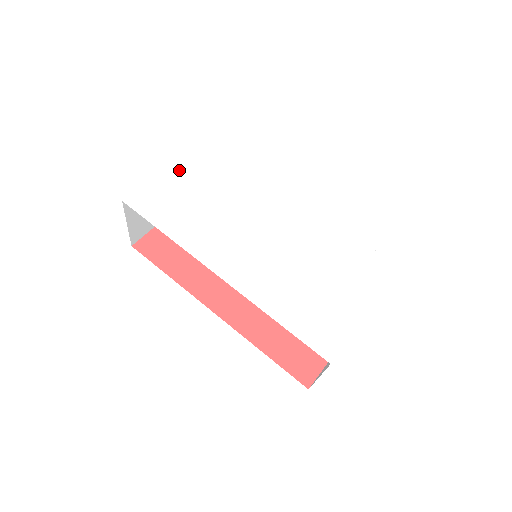
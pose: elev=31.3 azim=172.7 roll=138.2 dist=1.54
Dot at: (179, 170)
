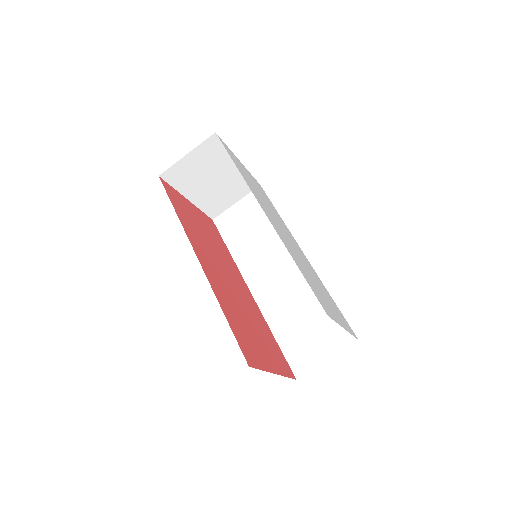
Dot at: (245, 169)
